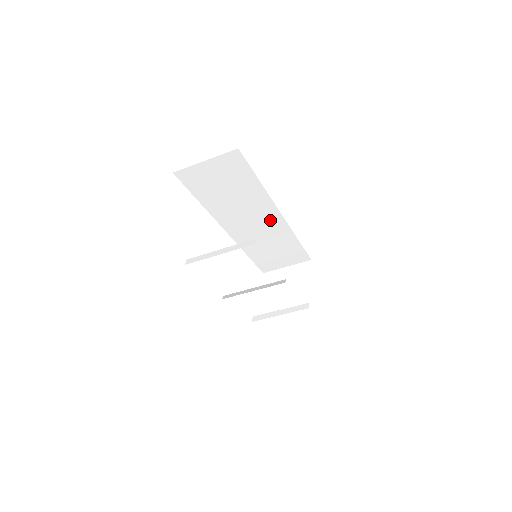
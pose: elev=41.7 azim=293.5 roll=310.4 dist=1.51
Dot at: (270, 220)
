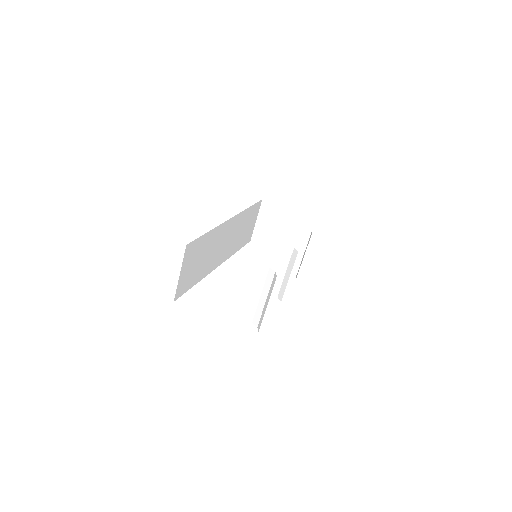
Dot at: (229, 228)
